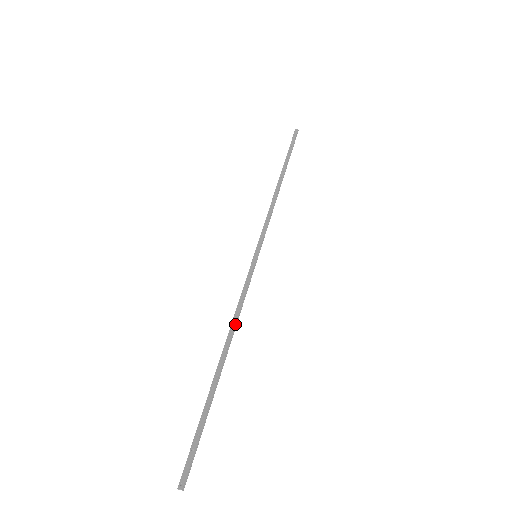
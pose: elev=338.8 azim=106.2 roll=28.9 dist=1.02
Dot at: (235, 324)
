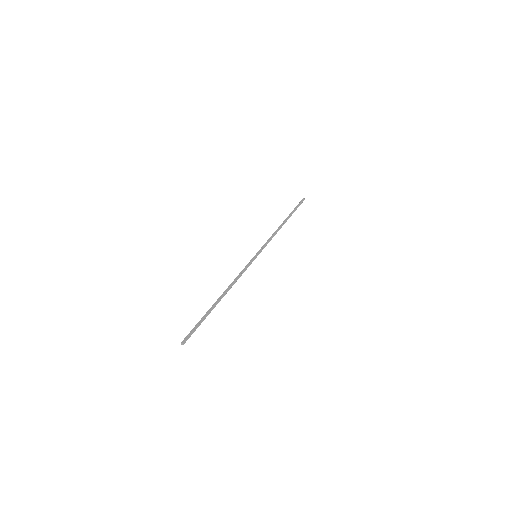
Dot at: (233, 283)
